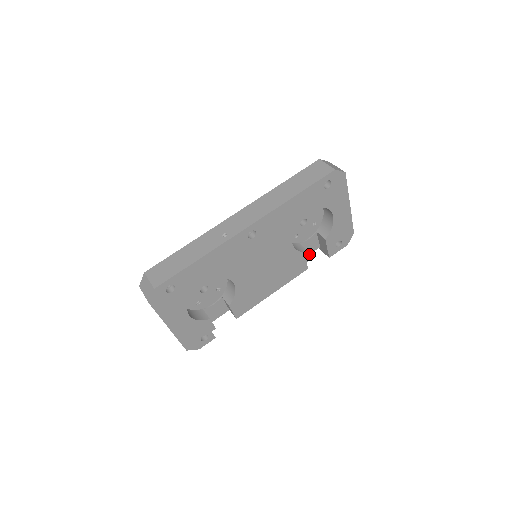
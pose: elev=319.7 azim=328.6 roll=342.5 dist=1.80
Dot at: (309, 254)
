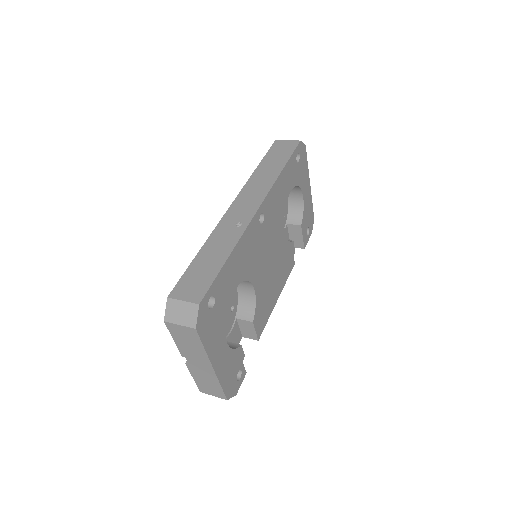
Dot at: occluded
